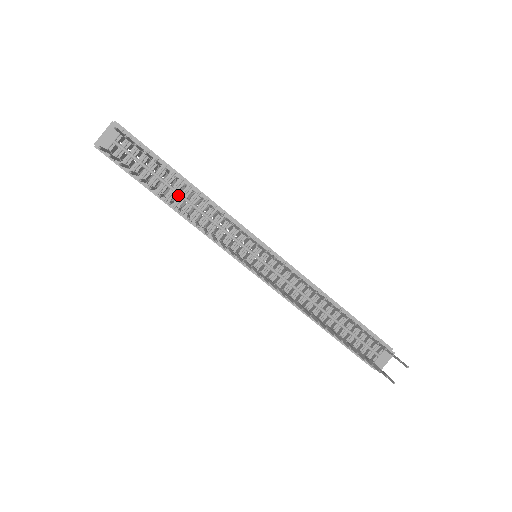
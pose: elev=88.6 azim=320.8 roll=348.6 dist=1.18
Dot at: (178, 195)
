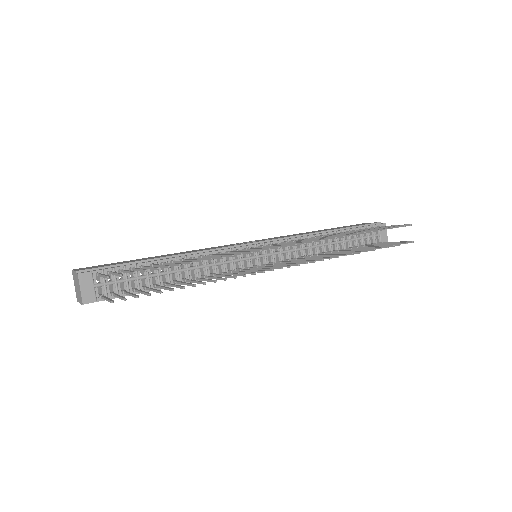
Dot at: (174, 273)
